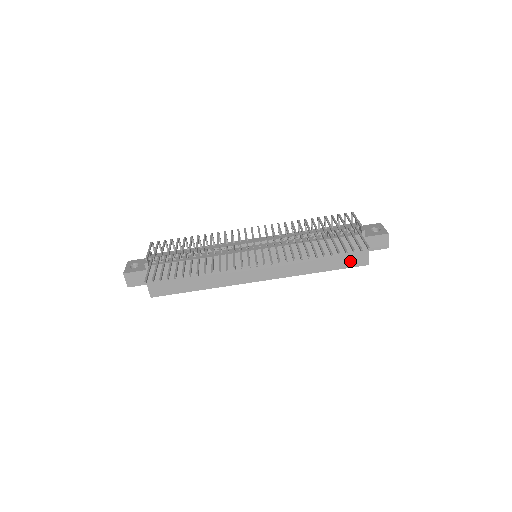
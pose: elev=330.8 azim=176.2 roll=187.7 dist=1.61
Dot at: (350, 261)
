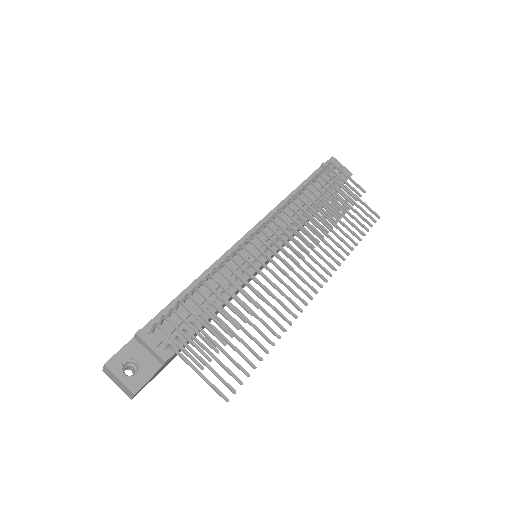
Dot at: occluded
